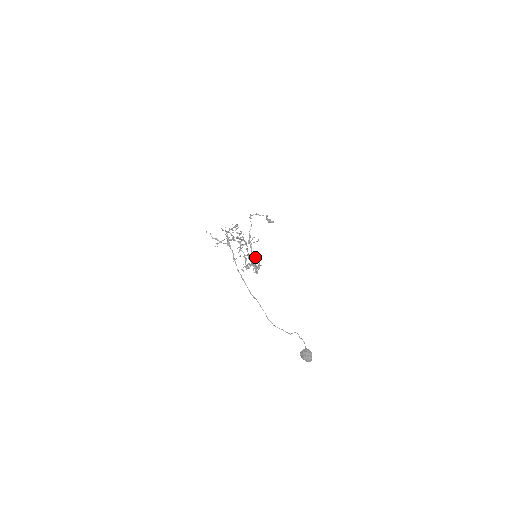
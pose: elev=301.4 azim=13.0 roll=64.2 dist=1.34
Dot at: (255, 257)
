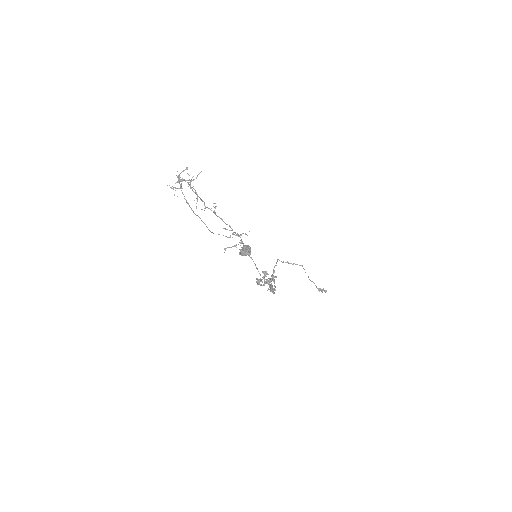
Dot at: (266, 271)
